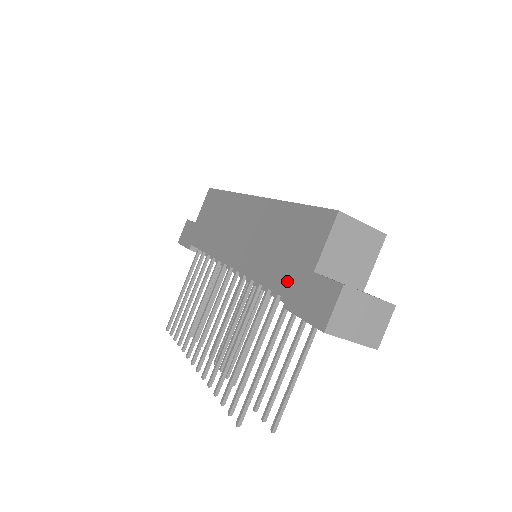
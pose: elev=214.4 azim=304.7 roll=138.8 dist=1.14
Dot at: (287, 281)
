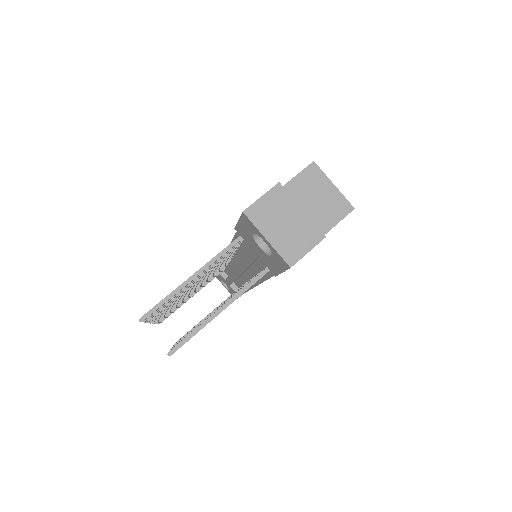
Dot at: occluded
